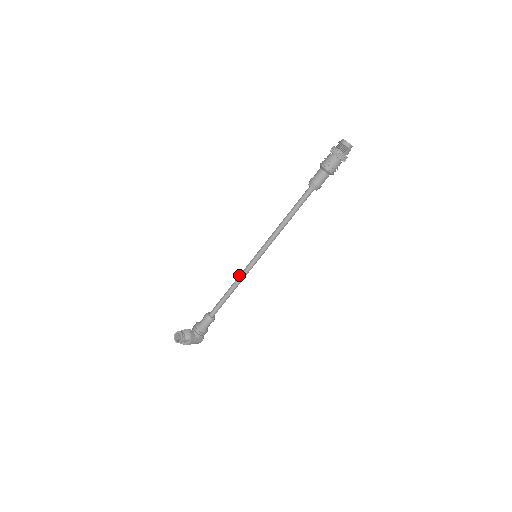
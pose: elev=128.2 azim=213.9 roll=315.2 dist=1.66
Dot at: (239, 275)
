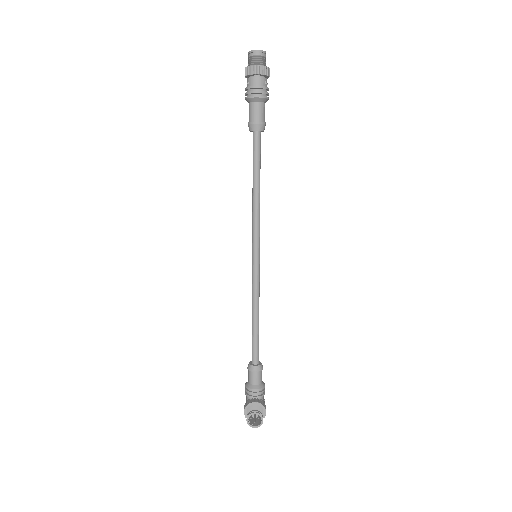
Dot at: (253, 293)
